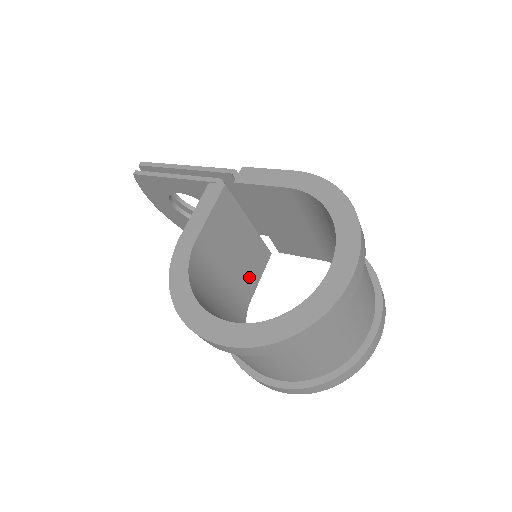
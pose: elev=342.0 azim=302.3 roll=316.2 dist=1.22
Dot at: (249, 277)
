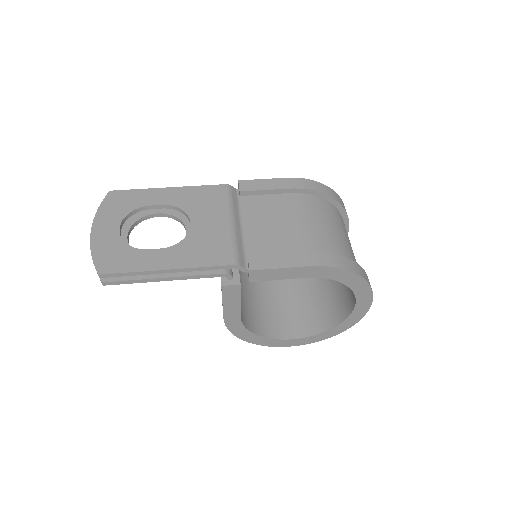
Dot at: occluded
